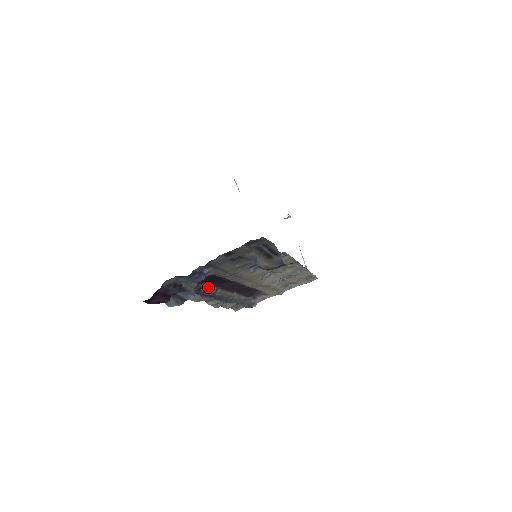
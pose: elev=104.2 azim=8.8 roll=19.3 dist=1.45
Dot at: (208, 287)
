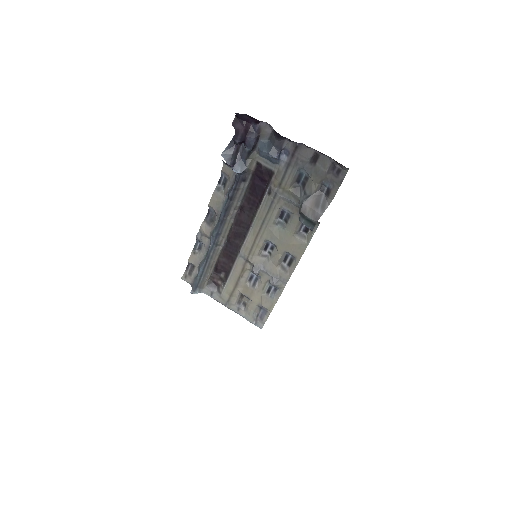
Dot at: (244, 191)
